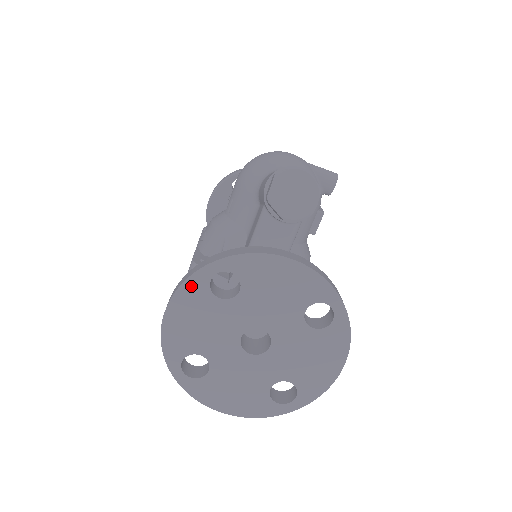
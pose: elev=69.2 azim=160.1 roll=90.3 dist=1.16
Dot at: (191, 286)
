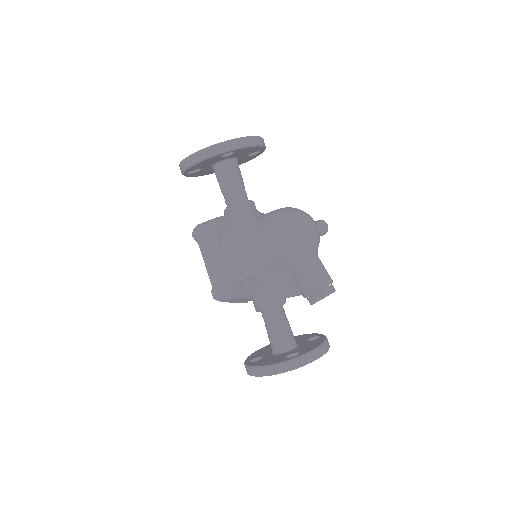
Dot at: (283, 372)
